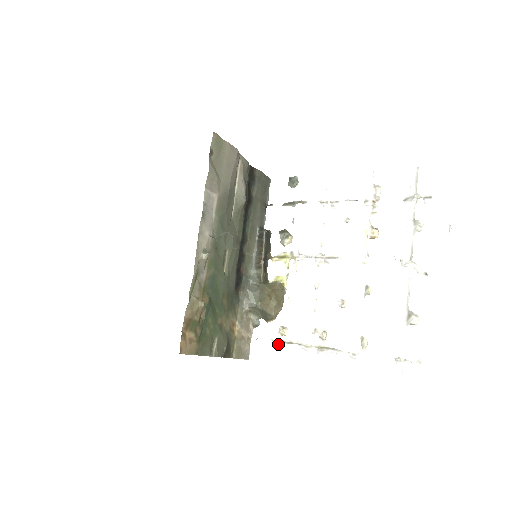
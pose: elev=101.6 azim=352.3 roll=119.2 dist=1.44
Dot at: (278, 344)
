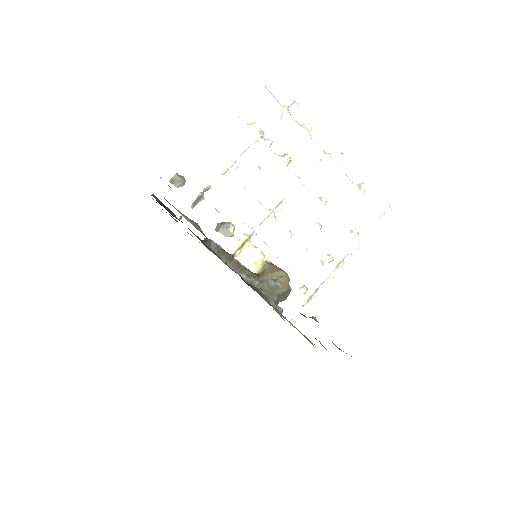
Dot at: occluded
